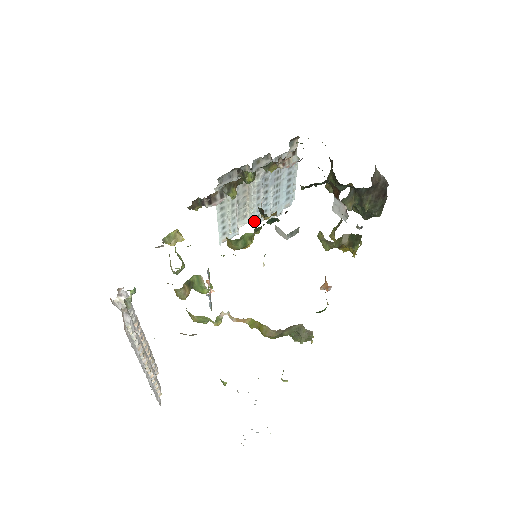
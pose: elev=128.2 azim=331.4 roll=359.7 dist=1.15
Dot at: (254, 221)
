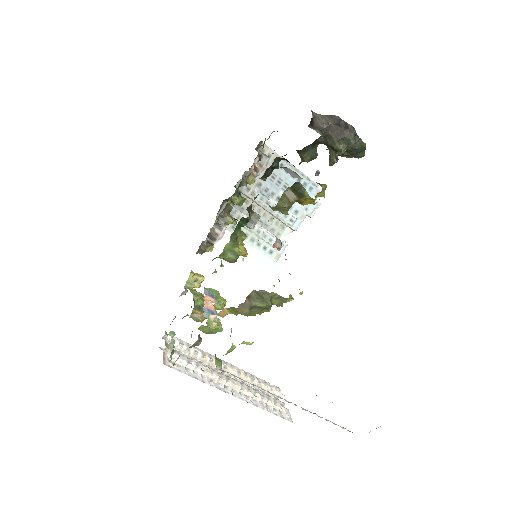
Dot at: (293, 226)
